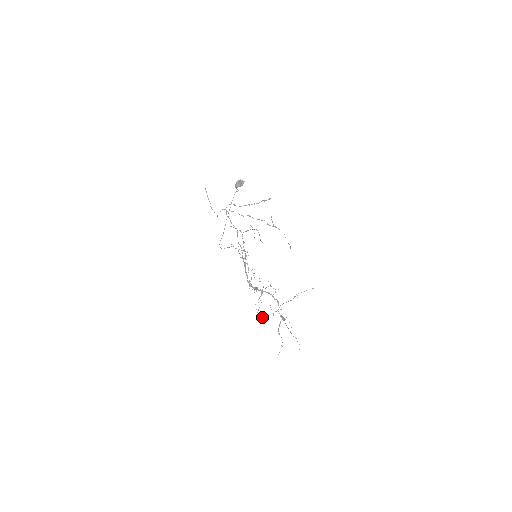
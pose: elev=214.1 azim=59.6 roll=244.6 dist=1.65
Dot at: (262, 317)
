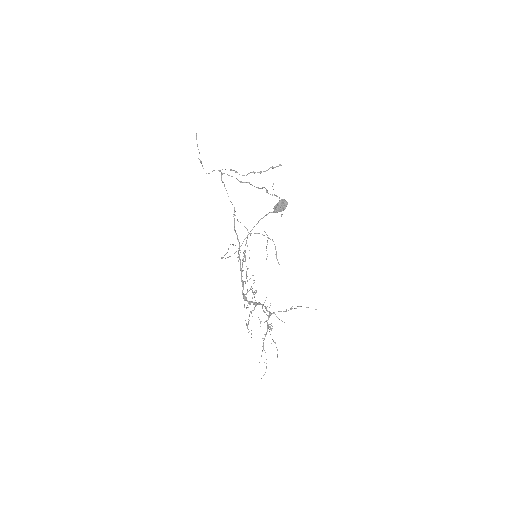
Dot at: occluded
